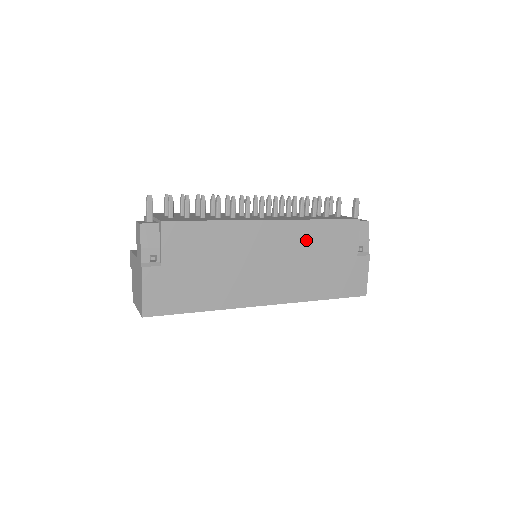
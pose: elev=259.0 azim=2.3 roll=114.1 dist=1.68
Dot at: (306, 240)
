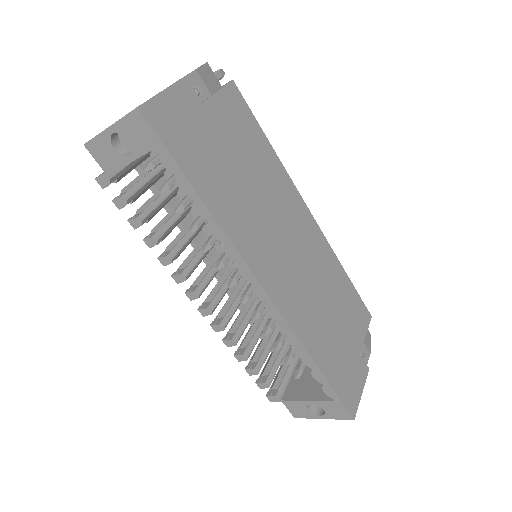
Dot at: (328, 273)
